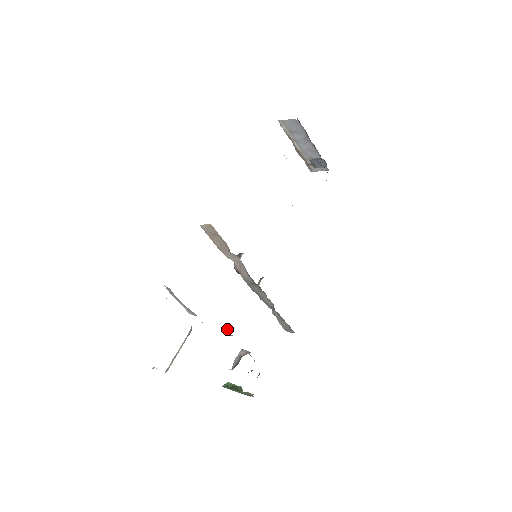
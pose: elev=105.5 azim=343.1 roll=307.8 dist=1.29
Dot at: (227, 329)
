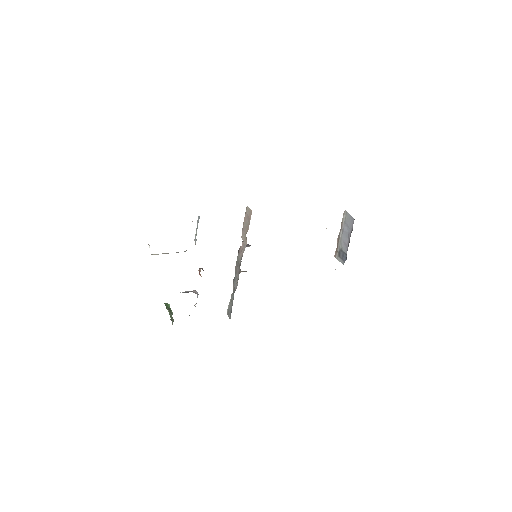
Dot at: (202, 269)
